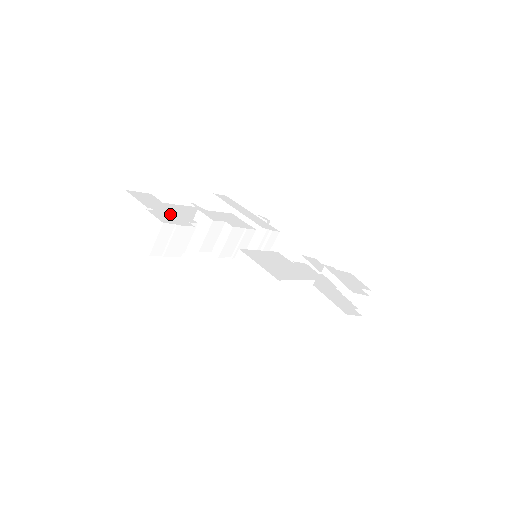
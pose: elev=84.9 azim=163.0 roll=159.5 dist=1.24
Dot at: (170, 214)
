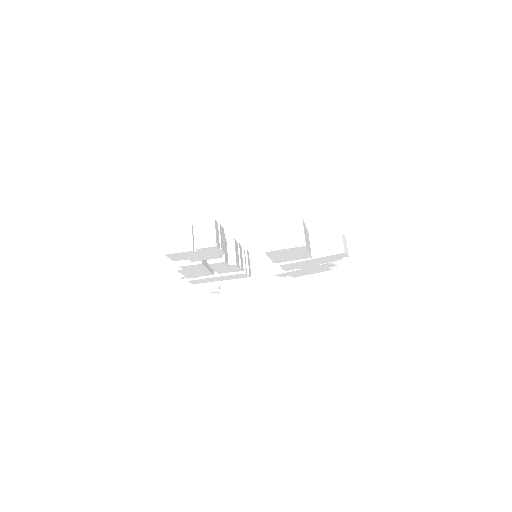
Dot at: occluded
